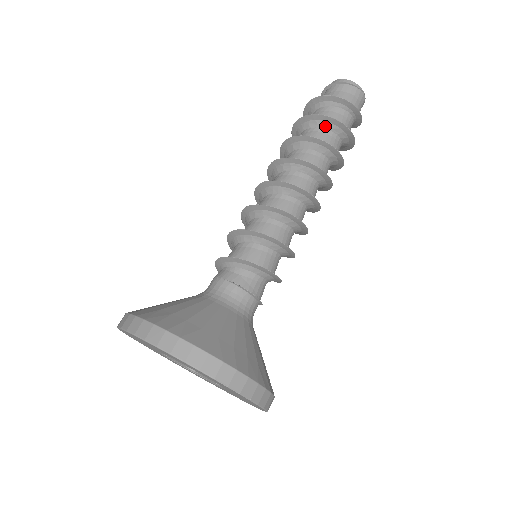
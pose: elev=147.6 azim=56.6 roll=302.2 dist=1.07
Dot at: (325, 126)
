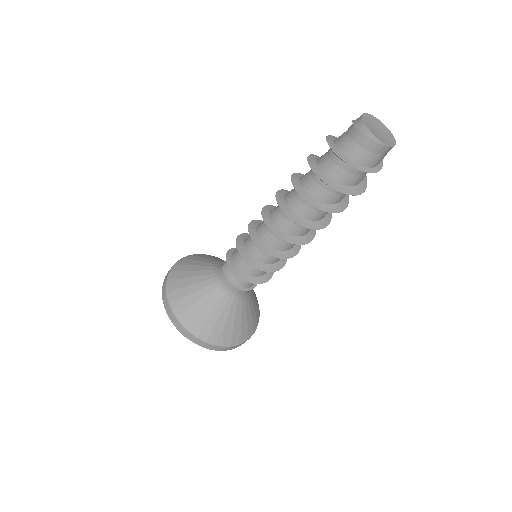
Dot at: (321, 180)
